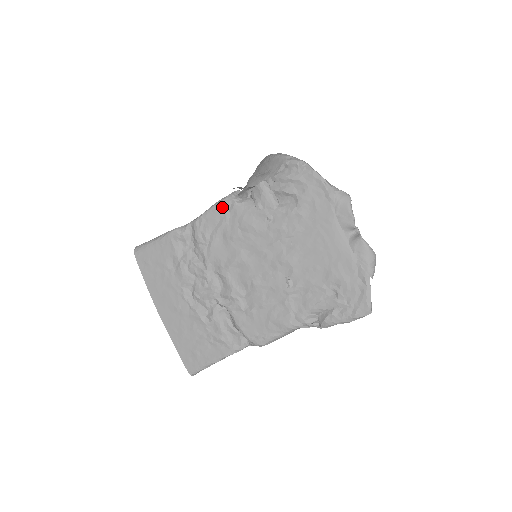
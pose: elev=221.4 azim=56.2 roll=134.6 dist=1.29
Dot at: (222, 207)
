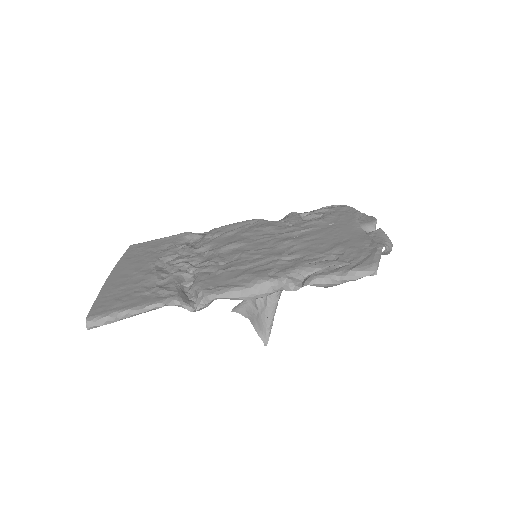
Dot at: (247, 221)
